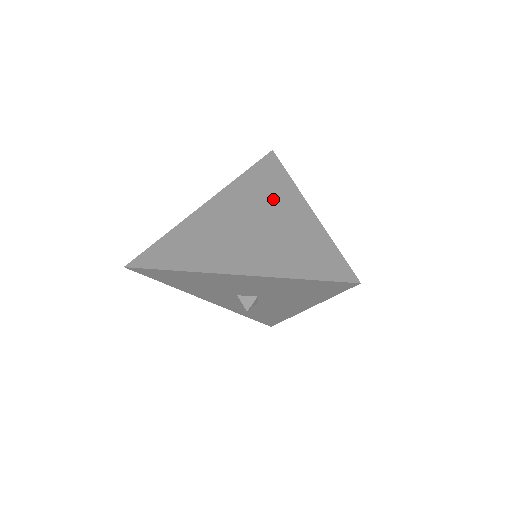
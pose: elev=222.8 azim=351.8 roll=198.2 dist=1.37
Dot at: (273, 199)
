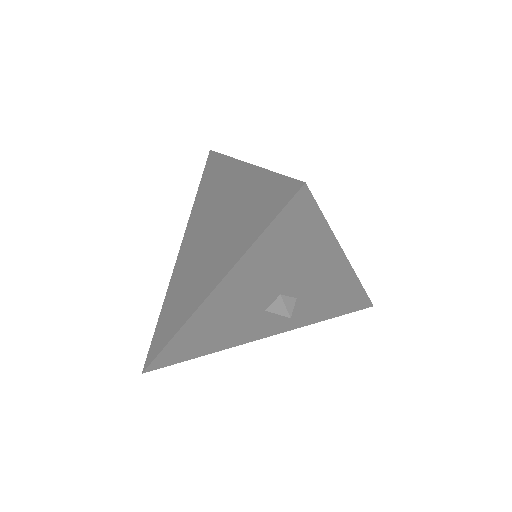
Dot at: (218, 191)
